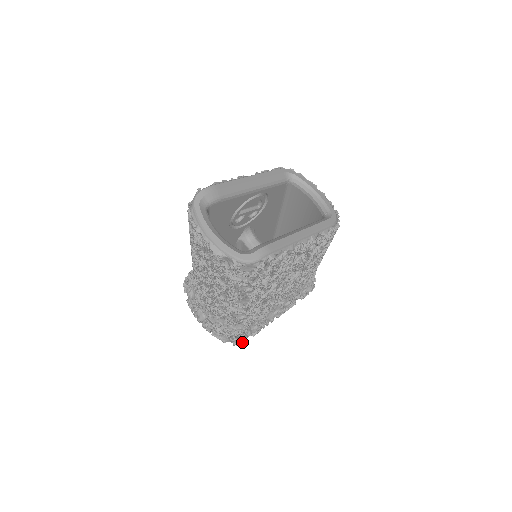
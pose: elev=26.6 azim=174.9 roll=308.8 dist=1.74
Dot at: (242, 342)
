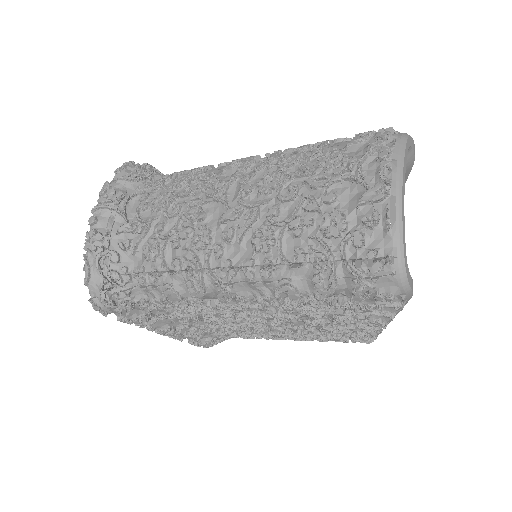
Dot at: (104, 310)
